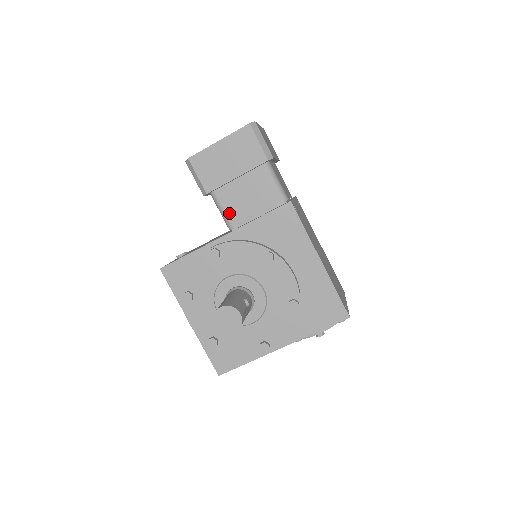
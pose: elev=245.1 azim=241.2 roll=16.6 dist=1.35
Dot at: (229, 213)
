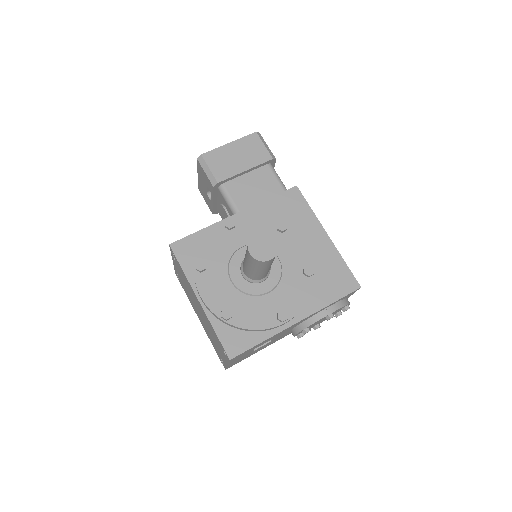
Dot at: (237, 202)
